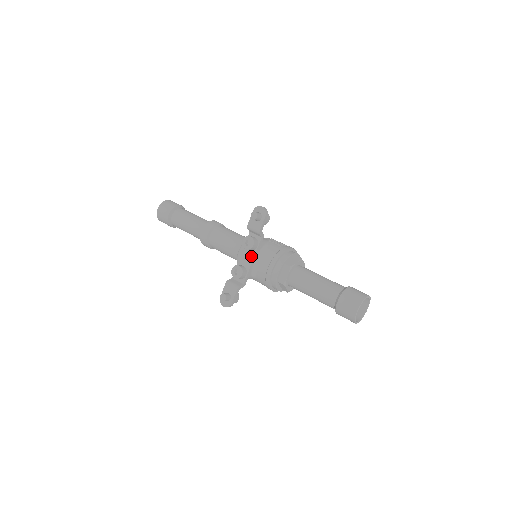
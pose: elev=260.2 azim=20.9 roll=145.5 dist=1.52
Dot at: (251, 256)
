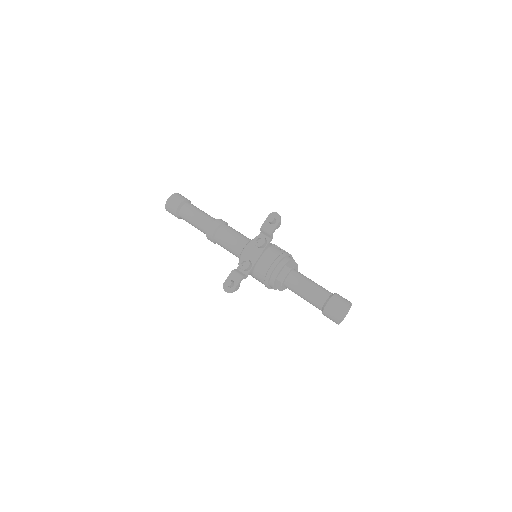
Dot at: (258, 253)
